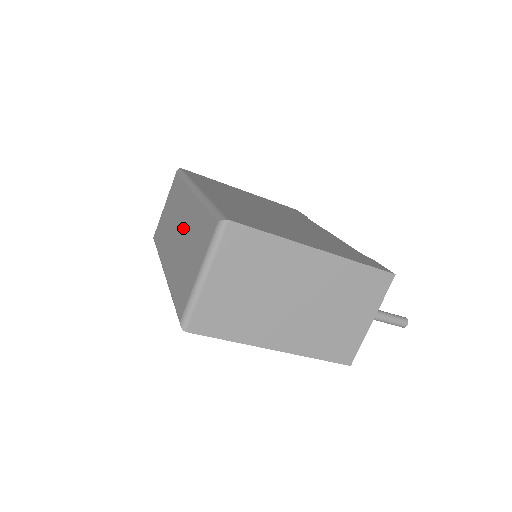
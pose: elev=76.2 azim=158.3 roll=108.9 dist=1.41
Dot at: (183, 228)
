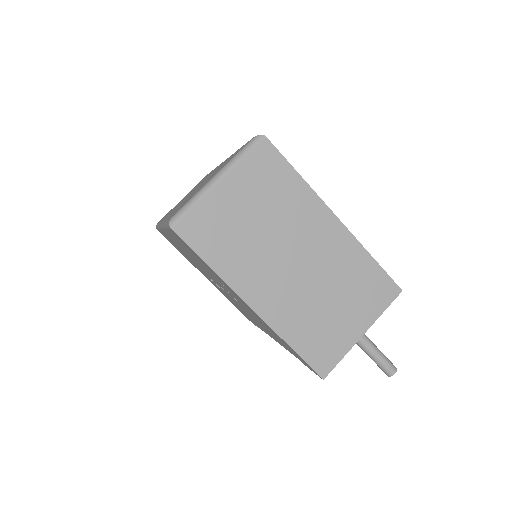
Dot at: occluded
